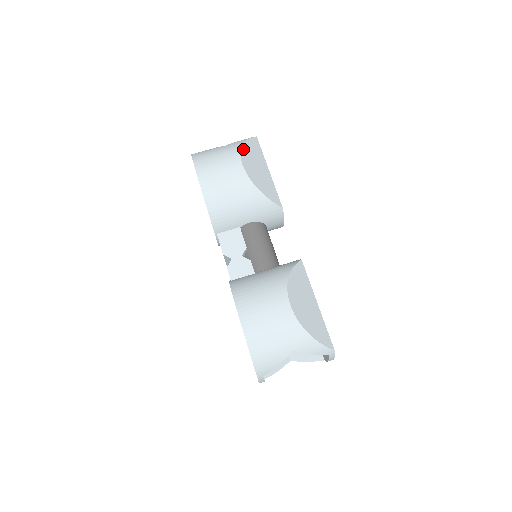
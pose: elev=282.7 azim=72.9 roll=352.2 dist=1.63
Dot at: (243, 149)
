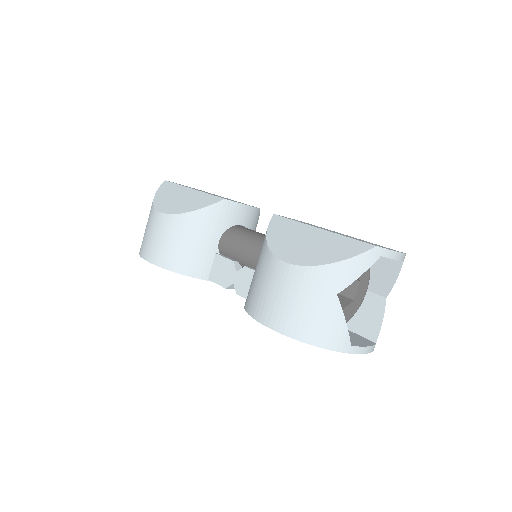
Dot at: (156, 202)
